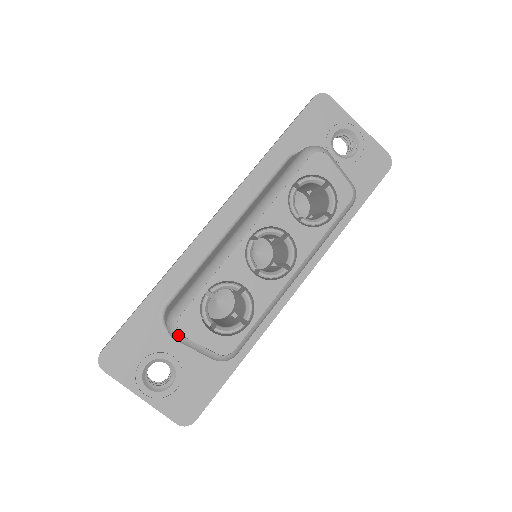
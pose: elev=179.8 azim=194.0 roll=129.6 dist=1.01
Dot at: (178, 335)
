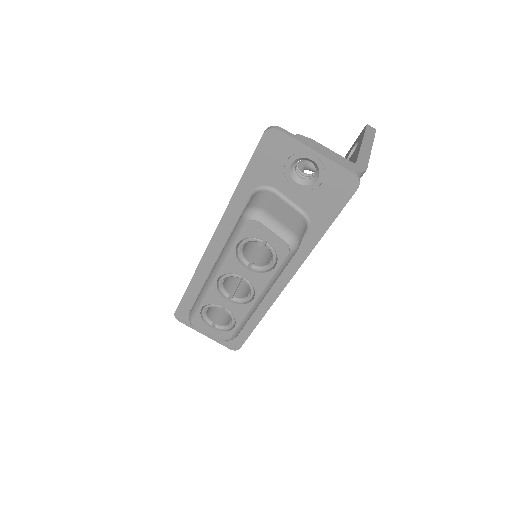
Dot at: occluded
